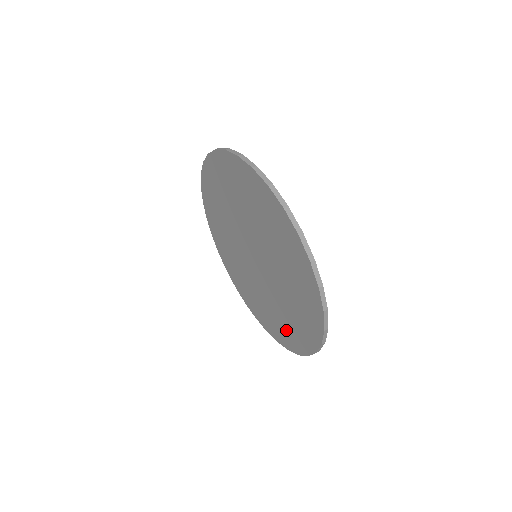
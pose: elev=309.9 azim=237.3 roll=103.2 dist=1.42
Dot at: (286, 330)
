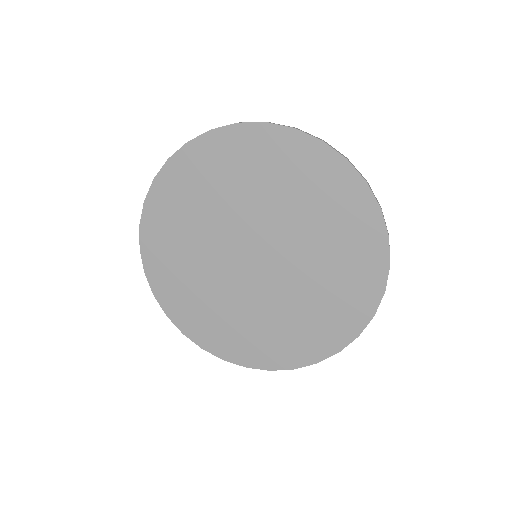
Dot at: (330, 317)
